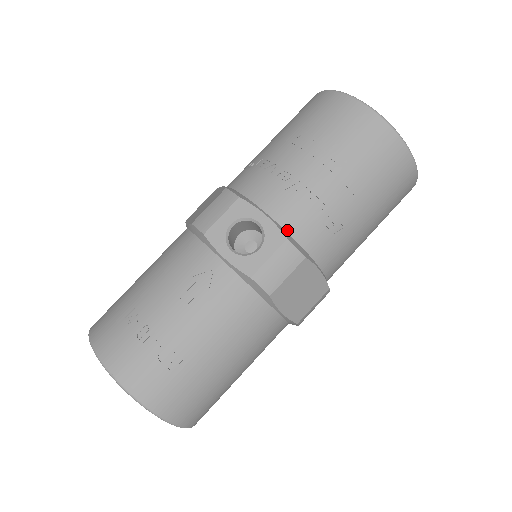
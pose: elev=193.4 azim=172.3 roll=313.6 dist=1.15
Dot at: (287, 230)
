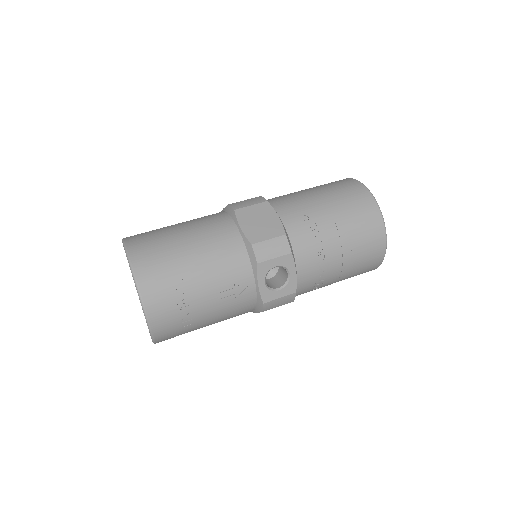
Dot at: (298, 284)
